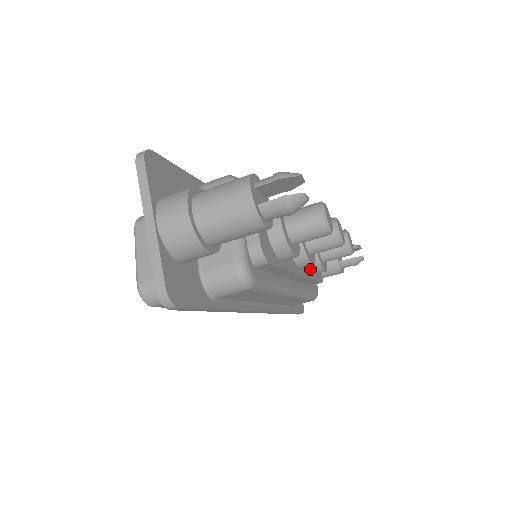
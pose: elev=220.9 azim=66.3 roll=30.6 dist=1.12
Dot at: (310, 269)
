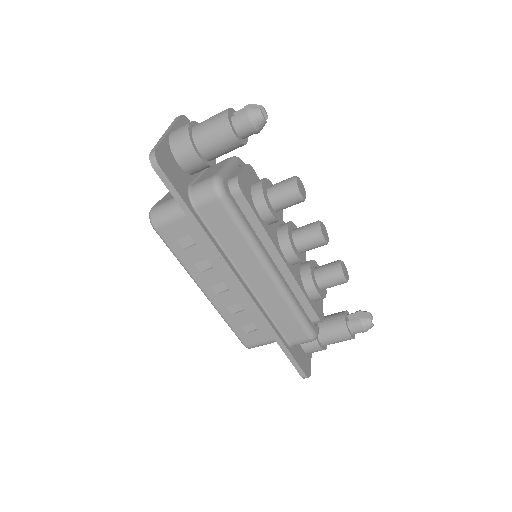
Dot at: (303, 285)
